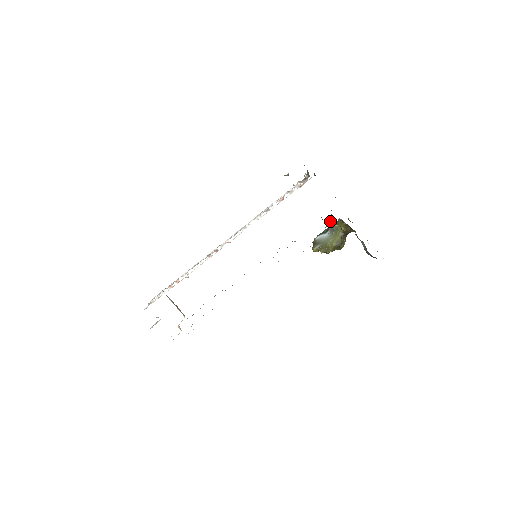
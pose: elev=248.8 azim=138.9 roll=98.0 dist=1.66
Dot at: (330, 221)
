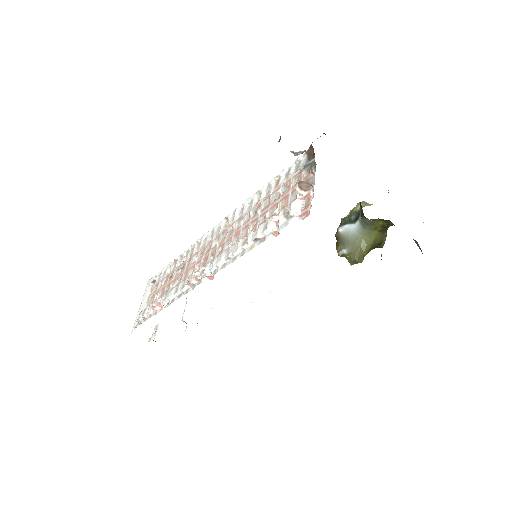
Dot at: occluded
